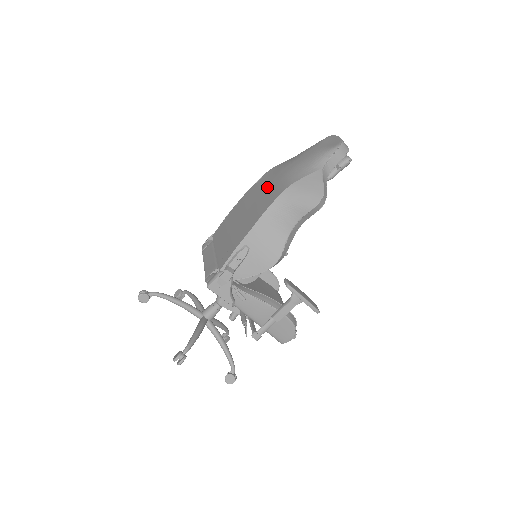
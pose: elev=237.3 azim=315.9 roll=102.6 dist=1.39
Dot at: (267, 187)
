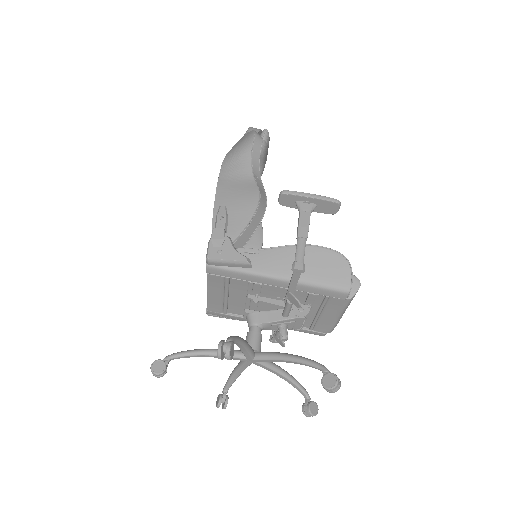
Dot at: occluded
